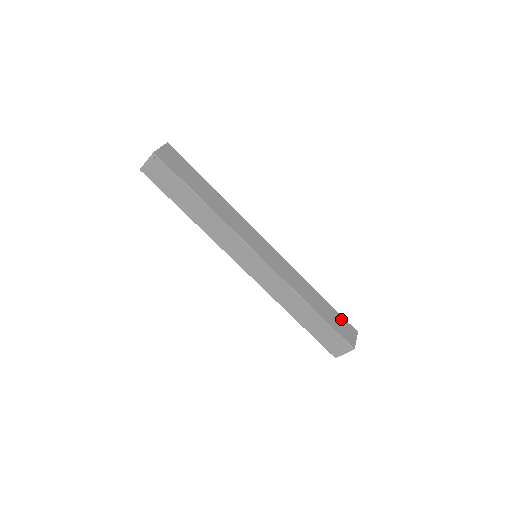
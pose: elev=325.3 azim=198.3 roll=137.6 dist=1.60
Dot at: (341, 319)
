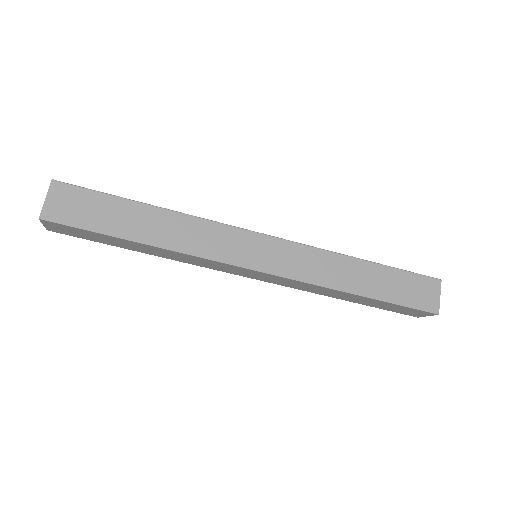
Dot at: (410, 278)
